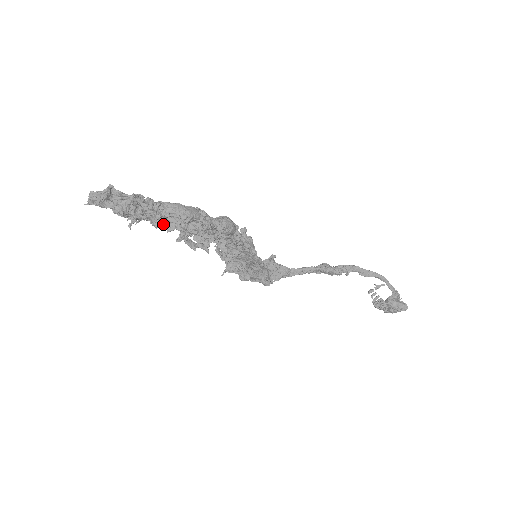
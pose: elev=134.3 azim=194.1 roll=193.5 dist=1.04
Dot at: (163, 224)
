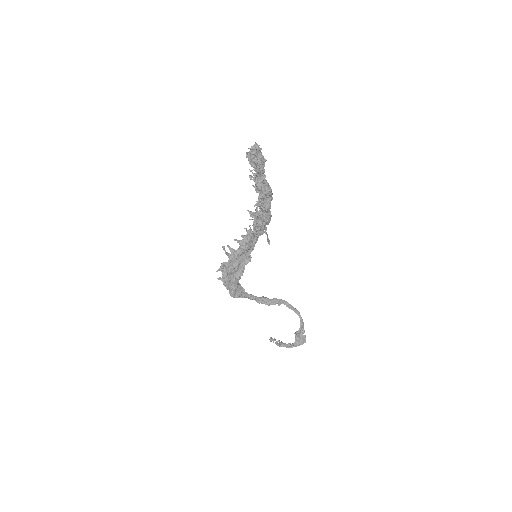
Dot at: (261, 188)
